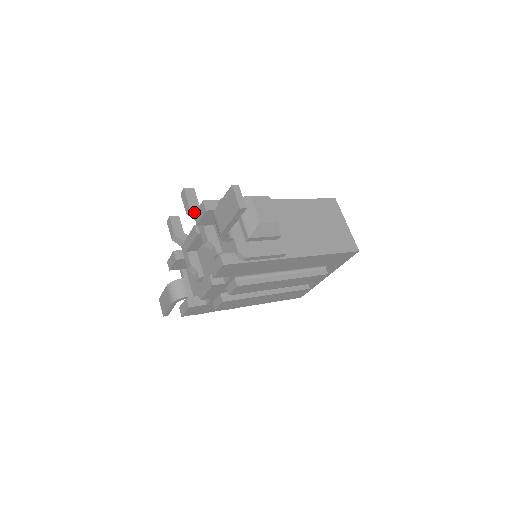
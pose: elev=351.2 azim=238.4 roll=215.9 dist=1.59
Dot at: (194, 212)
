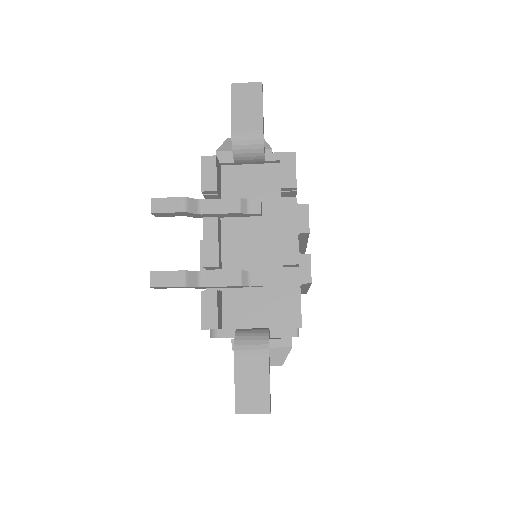
Dot at: (192, 200)
